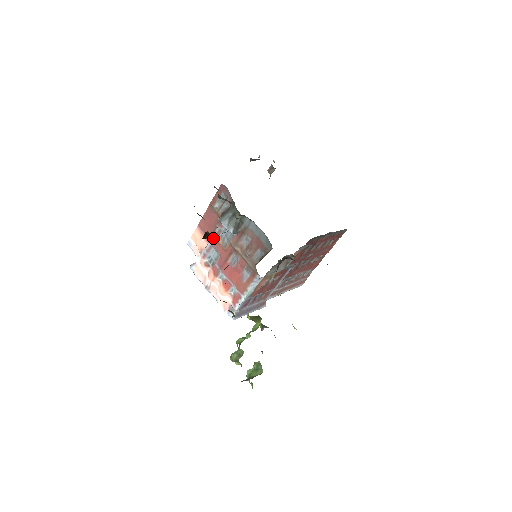
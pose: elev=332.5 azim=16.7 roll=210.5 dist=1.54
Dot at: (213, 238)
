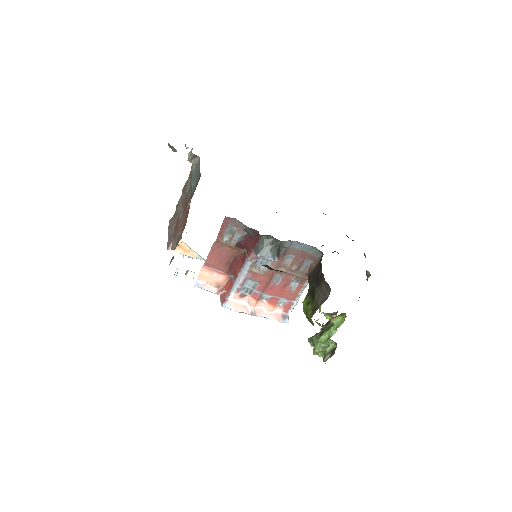
Dot at: (246, 272)
